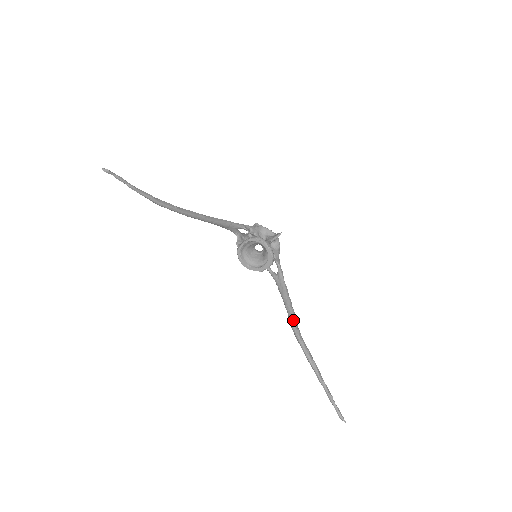
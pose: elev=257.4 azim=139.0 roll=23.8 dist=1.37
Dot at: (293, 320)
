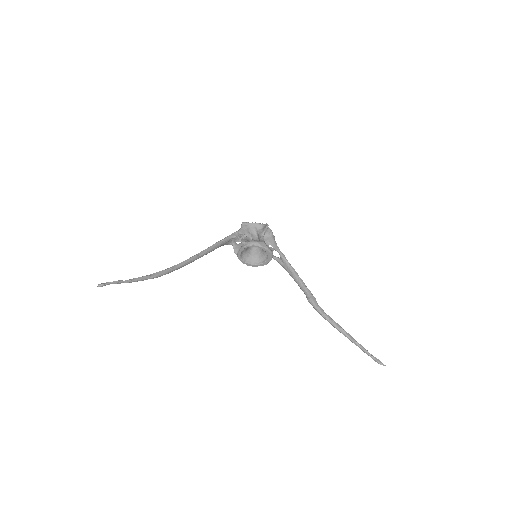
Dot at: (311, 299)
